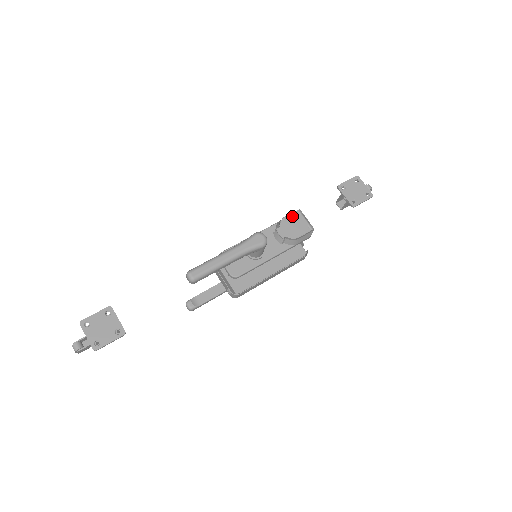
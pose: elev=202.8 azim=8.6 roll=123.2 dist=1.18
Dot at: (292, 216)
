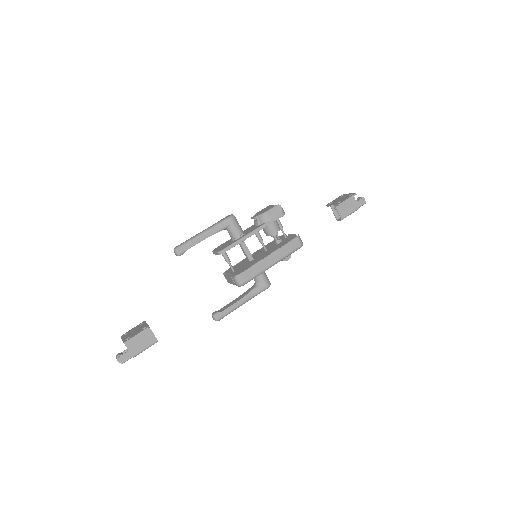
Dot at: (264, 209)
